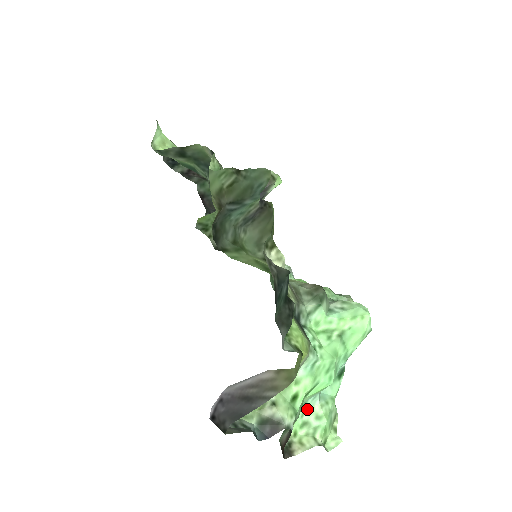
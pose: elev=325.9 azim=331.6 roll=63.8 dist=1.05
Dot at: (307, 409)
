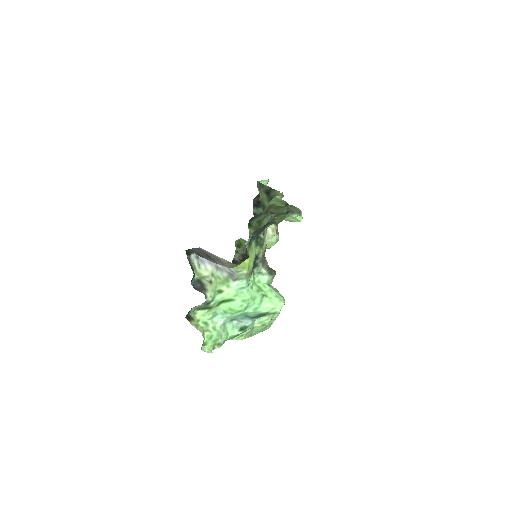
Dot at: (214, 320)
